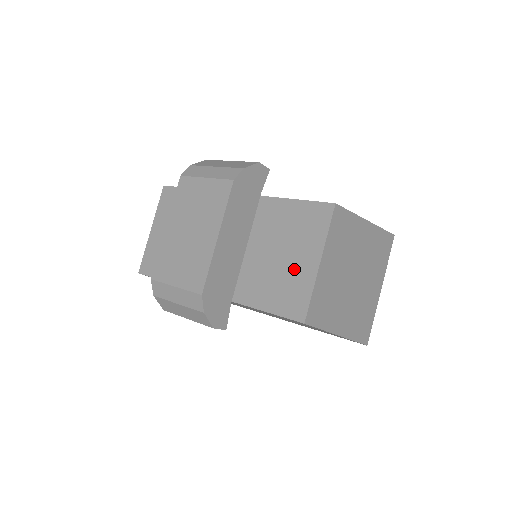
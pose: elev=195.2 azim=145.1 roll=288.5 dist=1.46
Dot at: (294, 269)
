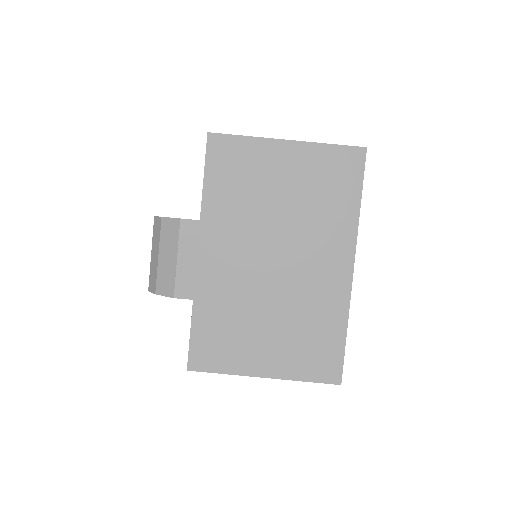
Dot at: occluded
